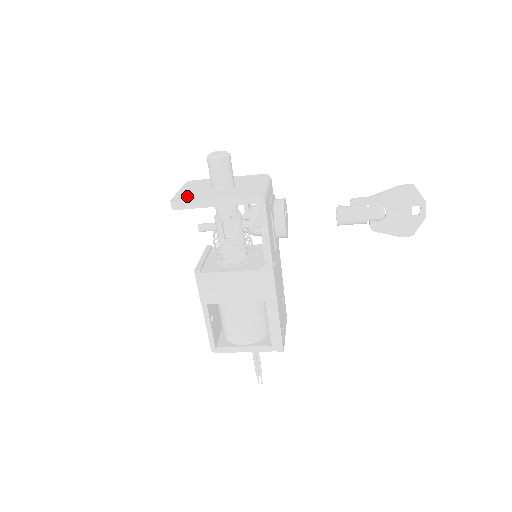
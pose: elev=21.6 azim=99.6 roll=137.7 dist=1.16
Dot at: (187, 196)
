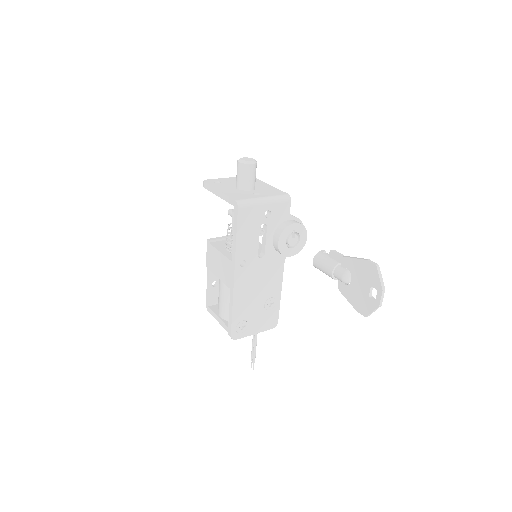
Dot at: (220, 182)
